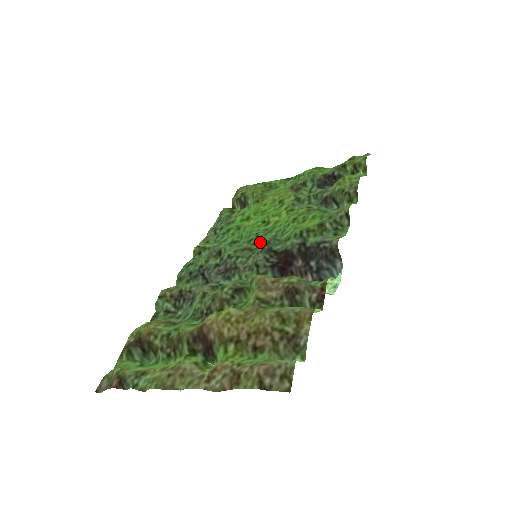
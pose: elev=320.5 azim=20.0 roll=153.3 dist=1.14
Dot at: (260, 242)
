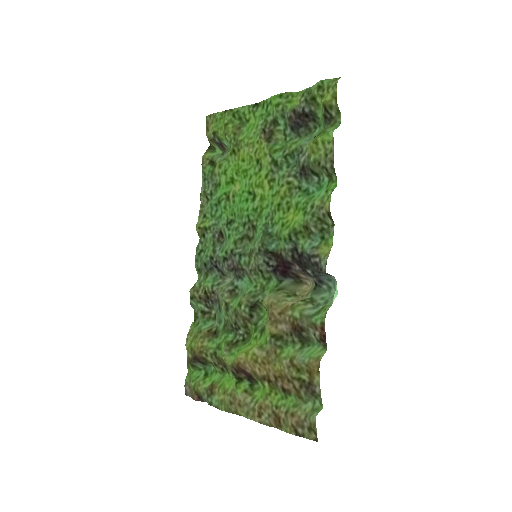
Dot at: (254, 230)
